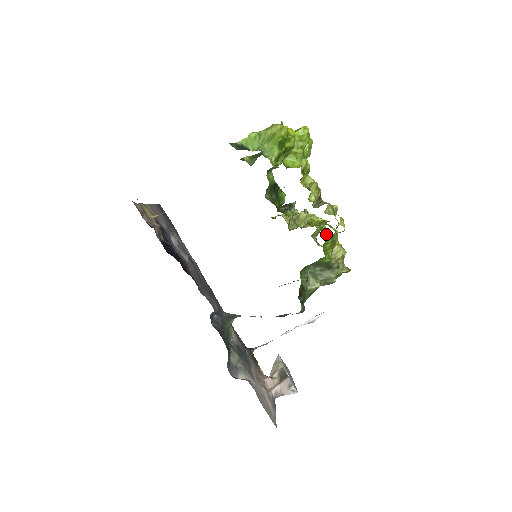
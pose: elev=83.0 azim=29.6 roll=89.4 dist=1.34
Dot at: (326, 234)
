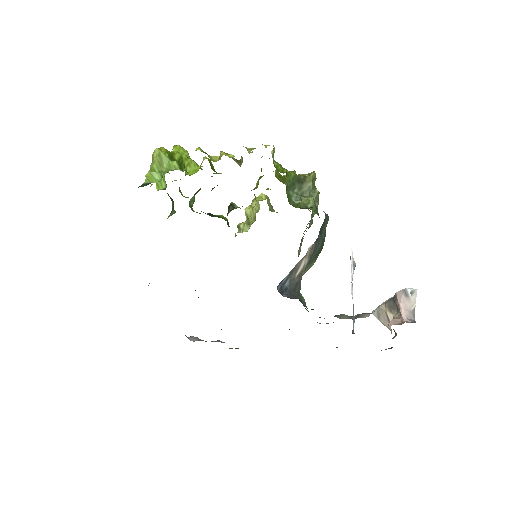
Dot at: occluded
